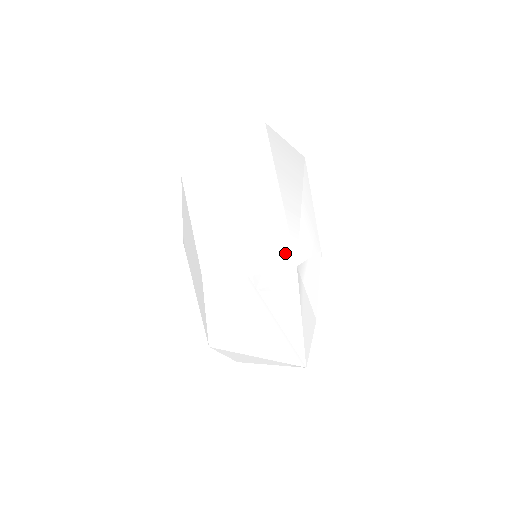
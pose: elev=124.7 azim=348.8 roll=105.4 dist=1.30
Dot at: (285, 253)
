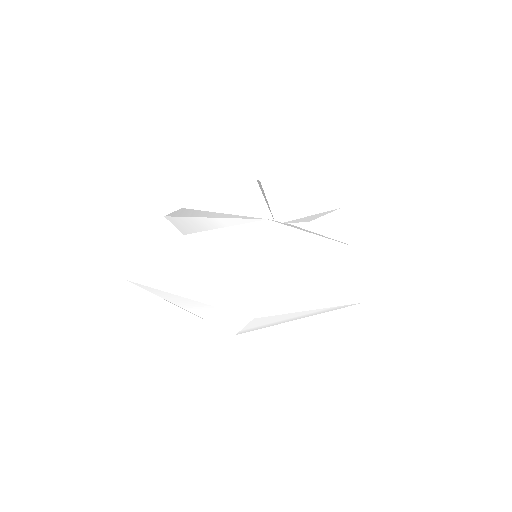
Dot at: (237, 318)
